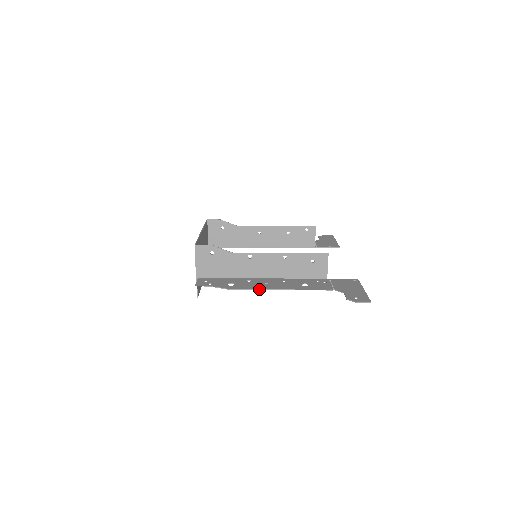
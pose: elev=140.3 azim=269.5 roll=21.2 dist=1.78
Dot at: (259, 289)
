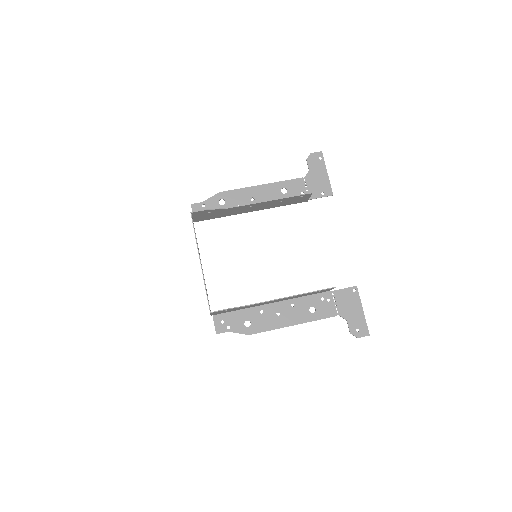
Dot at: occluded
